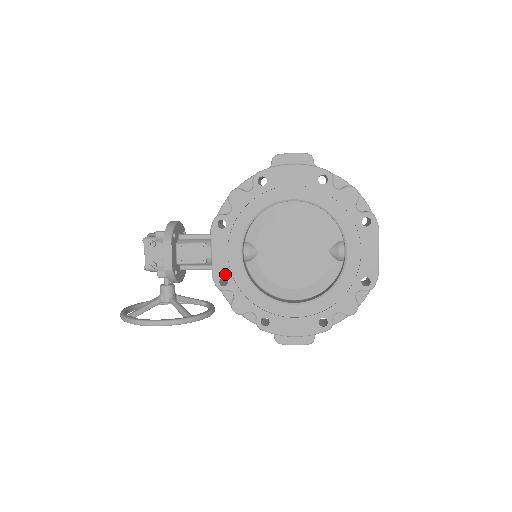
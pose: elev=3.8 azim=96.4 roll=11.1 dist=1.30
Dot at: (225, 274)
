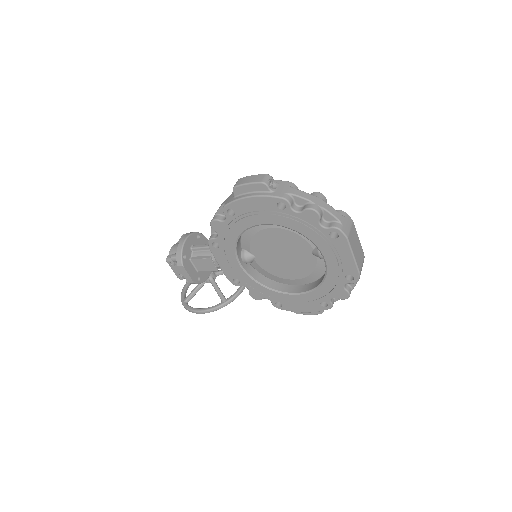
Dot at: (235, 277)
